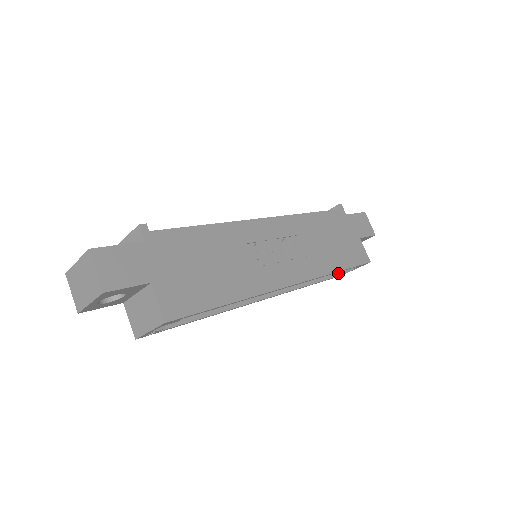
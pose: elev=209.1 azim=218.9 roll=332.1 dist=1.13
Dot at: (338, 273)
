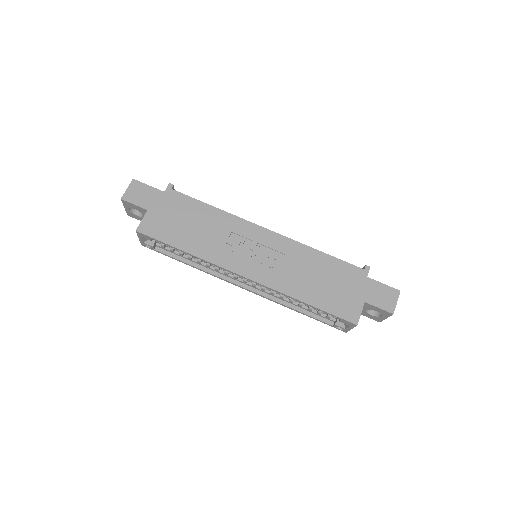
Dot at: (335, 323)
